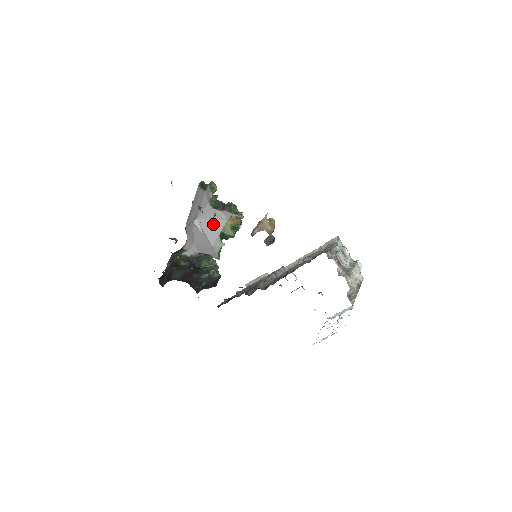
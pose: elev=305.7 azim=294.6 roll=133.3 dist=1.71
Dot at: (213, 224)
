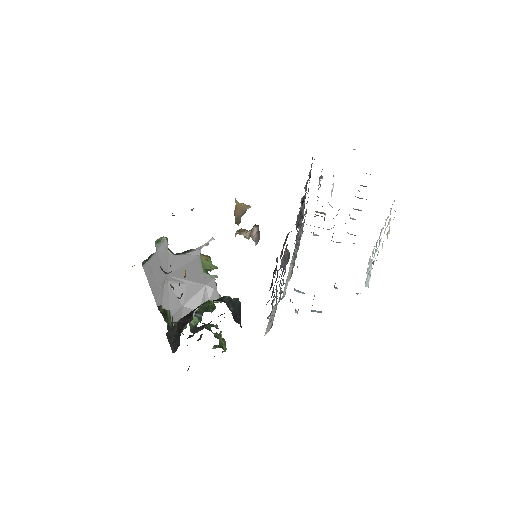
Dot at: (189, 268)
